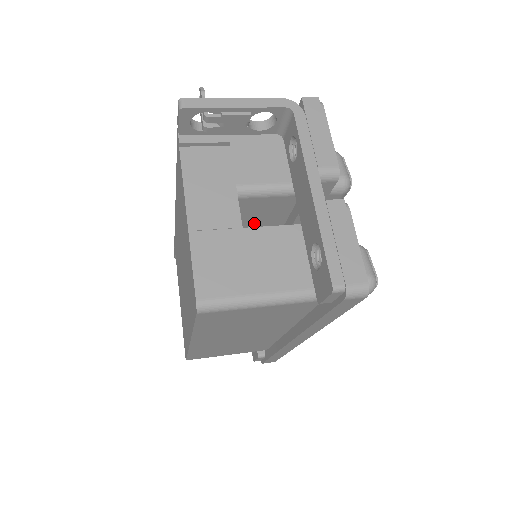
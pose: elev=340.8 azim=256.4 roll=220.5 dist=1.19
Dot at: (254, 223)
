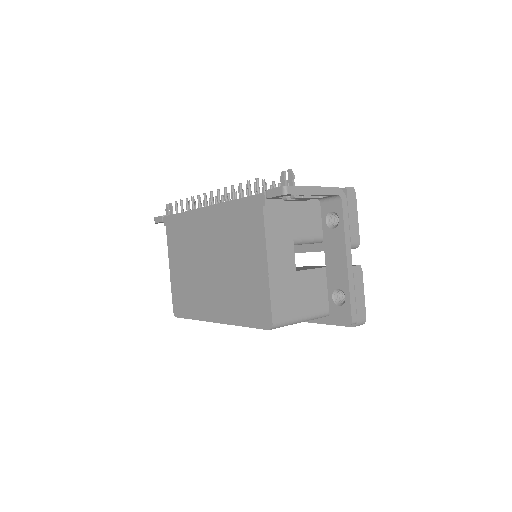
Dot at: occluded
